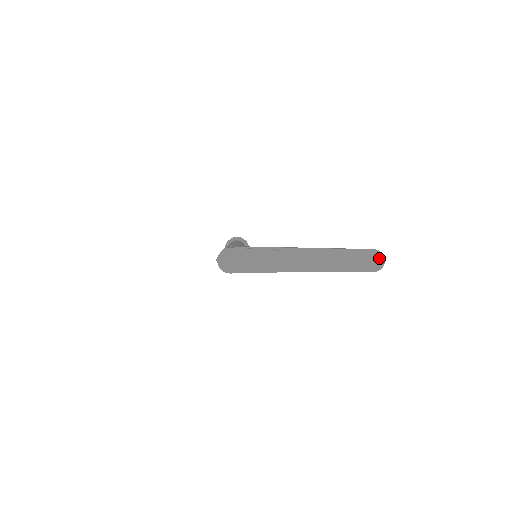
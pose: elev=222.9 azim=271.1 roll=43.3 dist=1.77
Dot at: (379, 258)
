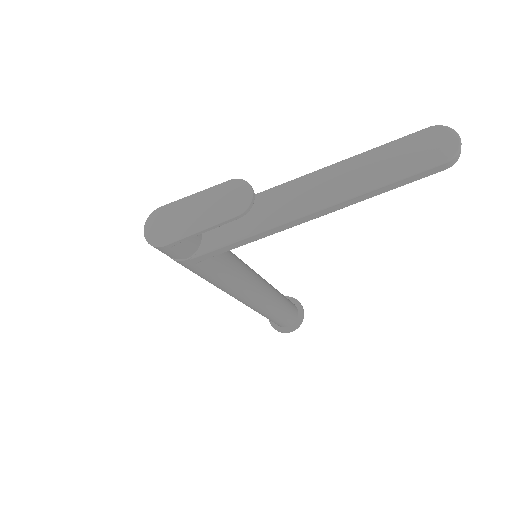
Dot at: (444, 135)
